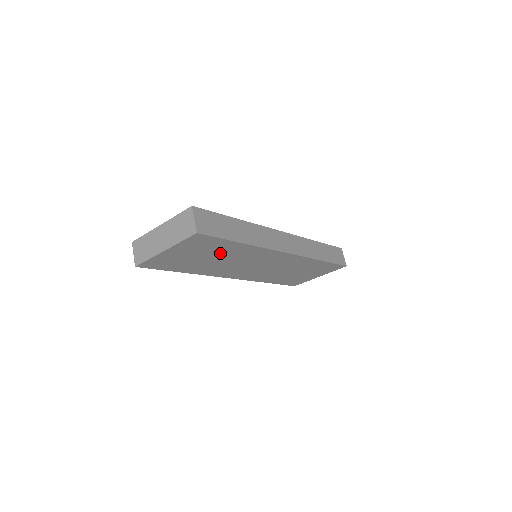
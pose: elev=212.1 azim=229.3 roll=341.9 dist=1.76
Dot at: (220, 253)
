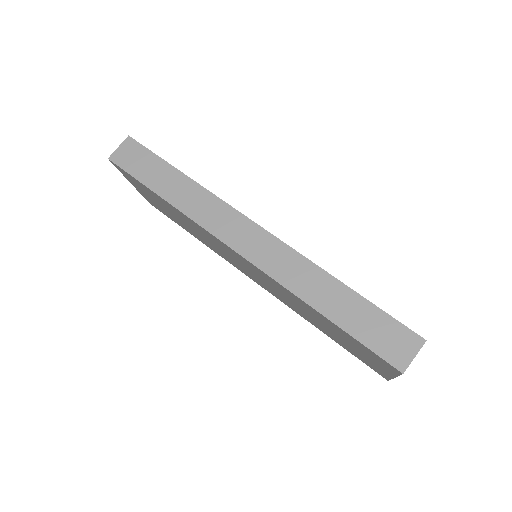
Dot at: (171, 210)
